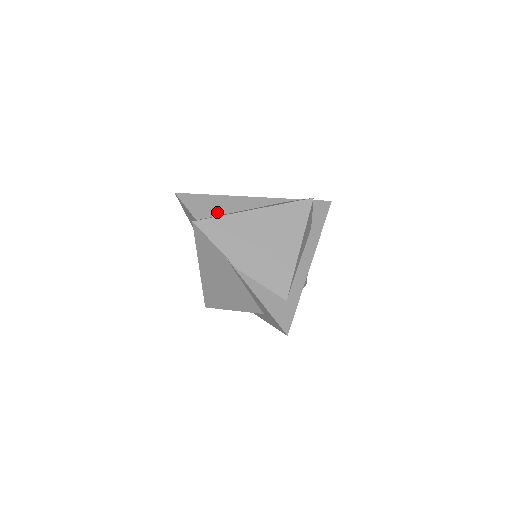
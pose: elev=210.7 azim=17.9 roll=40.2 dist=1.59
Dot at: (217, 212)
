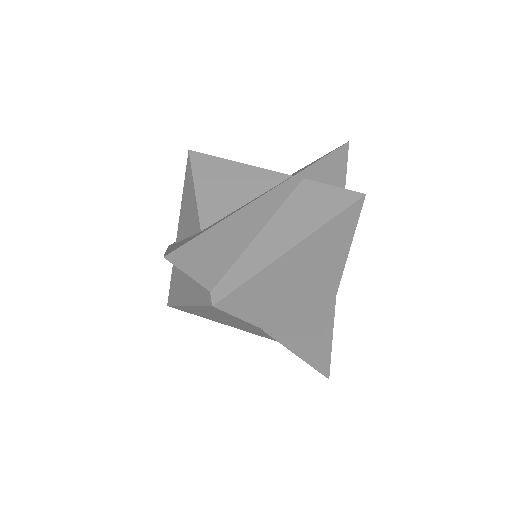
Dot at: (232, 256)
